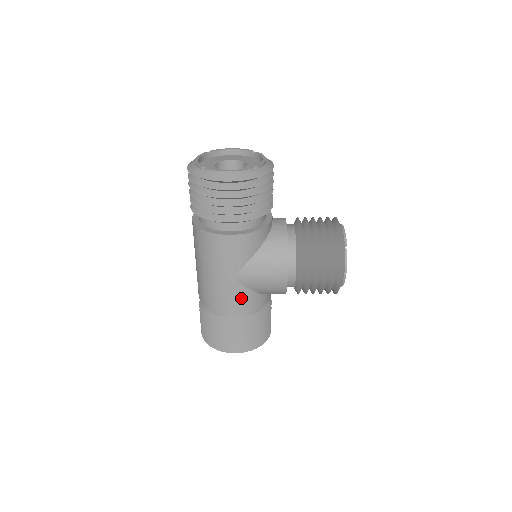
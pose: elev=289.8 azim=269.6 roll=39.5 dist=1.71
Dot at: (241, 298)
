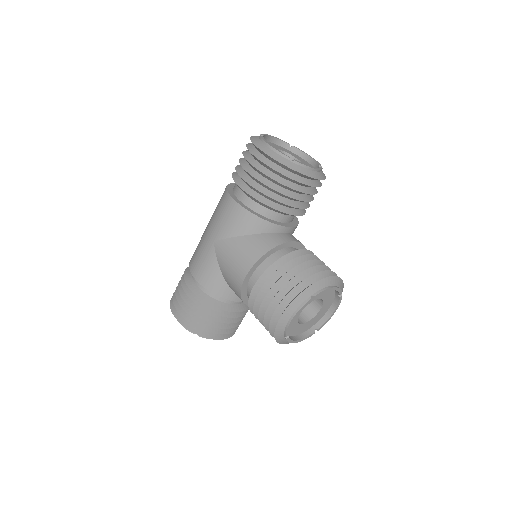
Dot at: (208, 267)
